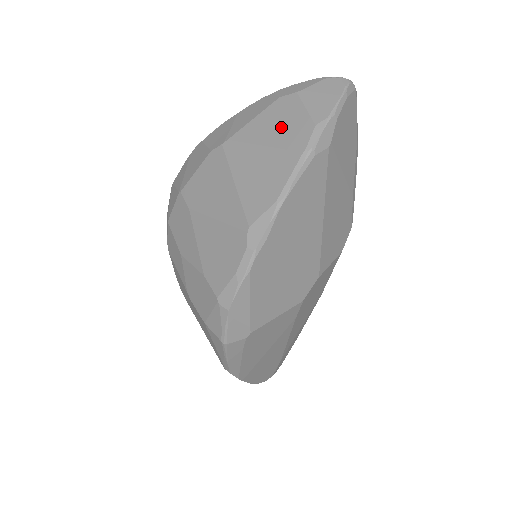
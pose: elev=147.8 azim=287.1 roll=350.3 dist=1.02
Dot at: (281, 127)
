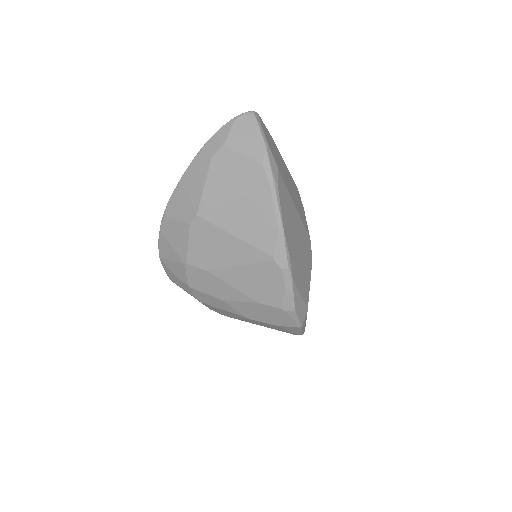
Dot at: (235, 178)
